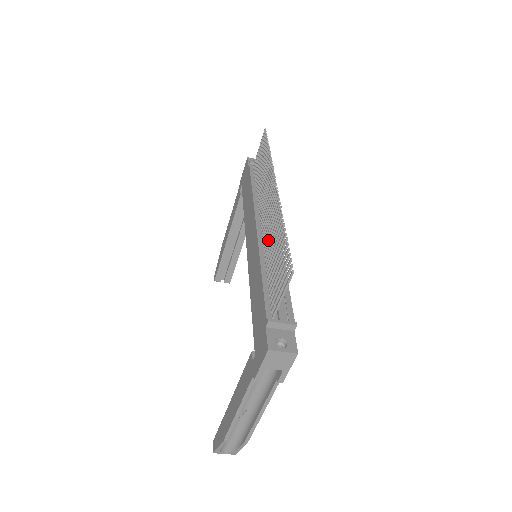
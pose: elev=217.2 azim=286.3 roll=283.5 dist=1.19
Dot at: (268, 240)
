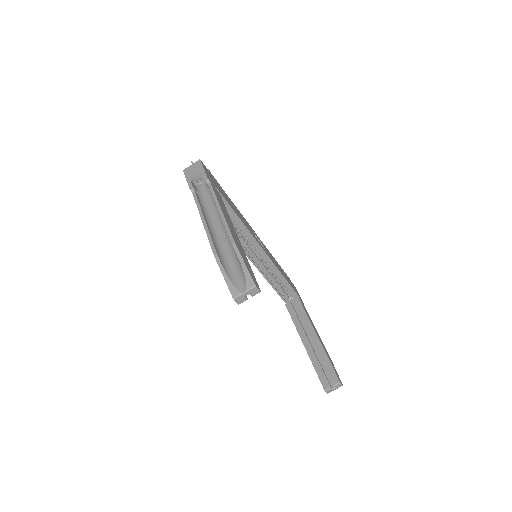
Dot at: occluded
